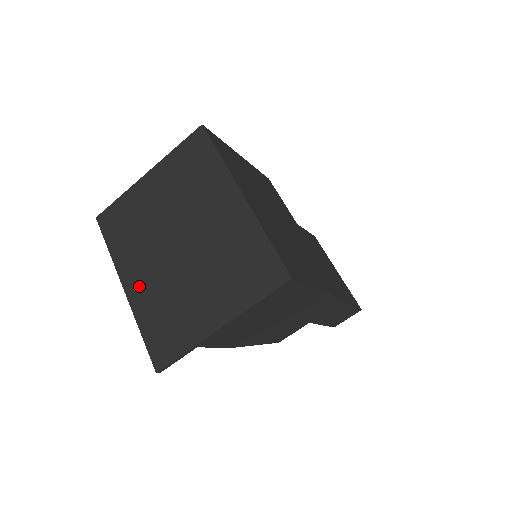
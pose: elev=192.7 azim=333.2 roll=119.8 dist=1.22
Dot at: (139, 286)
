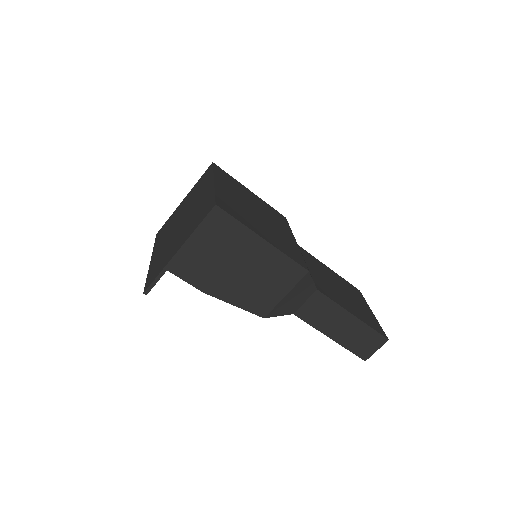
Dot at: (157, 254)
